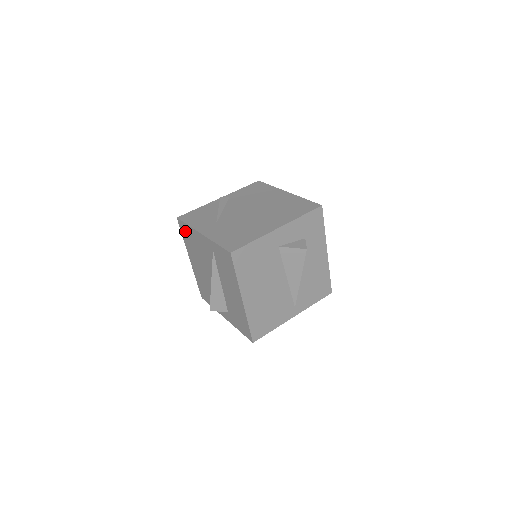
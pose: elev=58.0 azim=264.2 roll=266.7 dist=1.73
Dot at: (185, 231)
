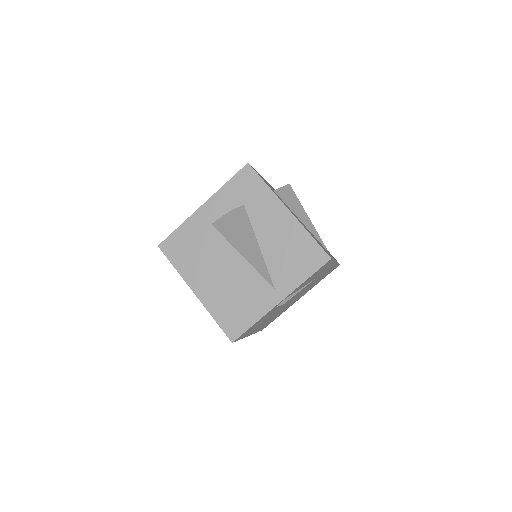
Dot at: occluded
